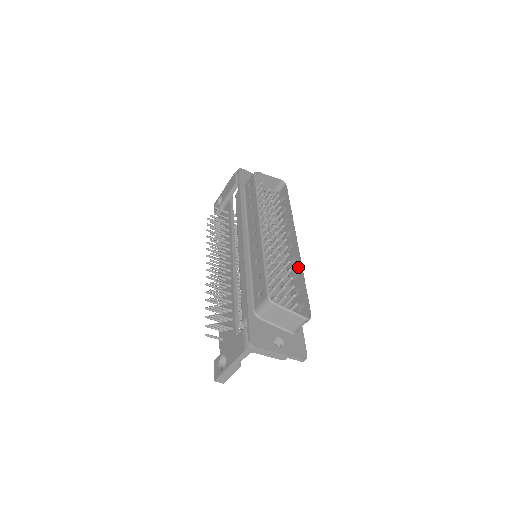
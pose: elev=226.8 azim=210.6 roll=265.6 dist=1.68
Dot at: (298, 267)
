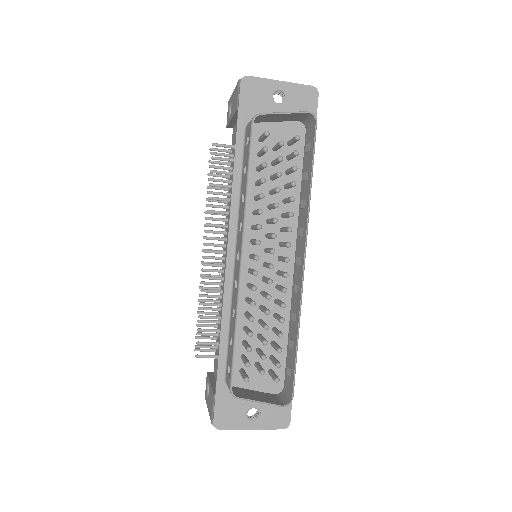
Dot at: (297, 310)
